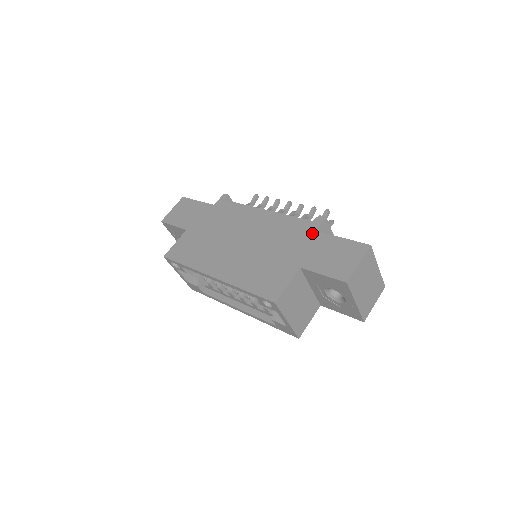
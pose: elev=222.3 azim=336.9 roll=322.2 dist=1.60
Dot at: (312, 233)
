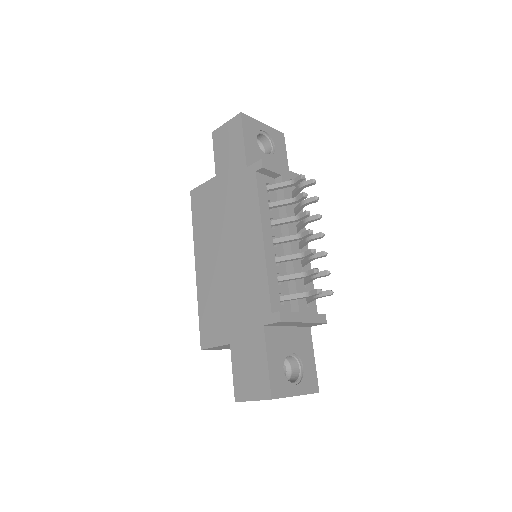
Dot at: (260, 324)
